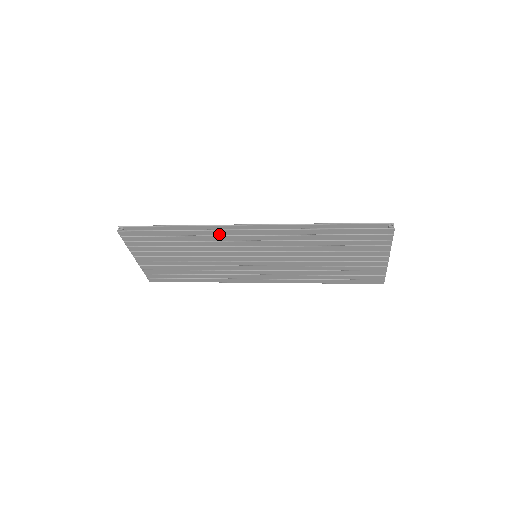
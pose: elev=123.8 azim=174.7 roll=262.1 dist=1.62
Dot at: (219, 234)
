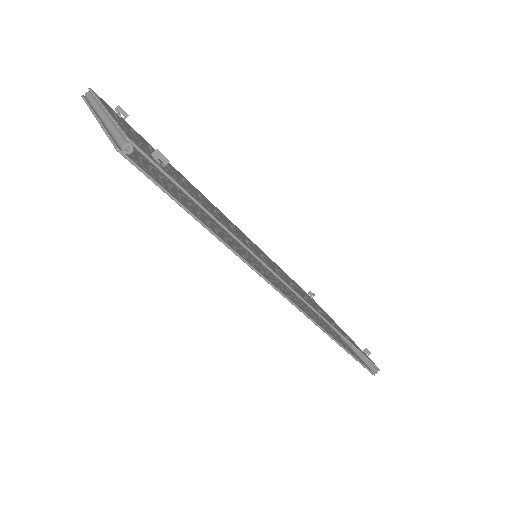
Dot at: occluded
